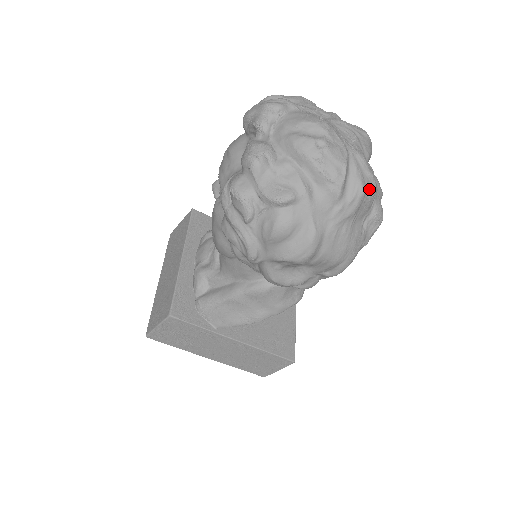
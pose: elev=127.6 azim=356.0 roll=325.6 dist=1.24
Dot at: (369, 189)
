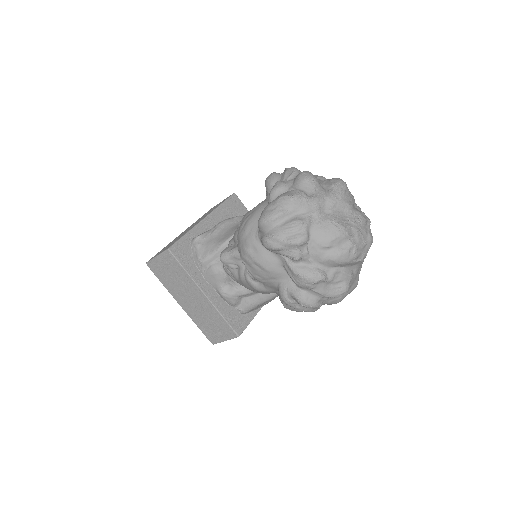
Dot at: (370, 230)
